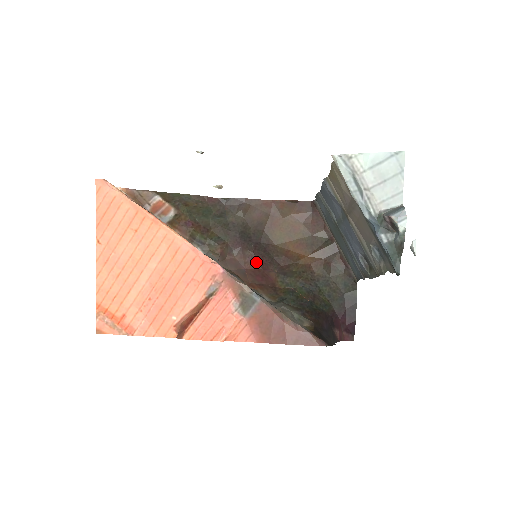
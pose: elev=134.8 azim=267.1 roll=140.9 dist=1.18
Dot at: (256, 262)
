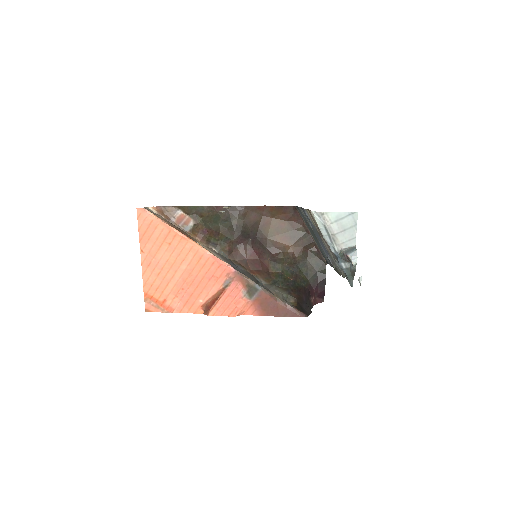
Dot at: (254, 253)
